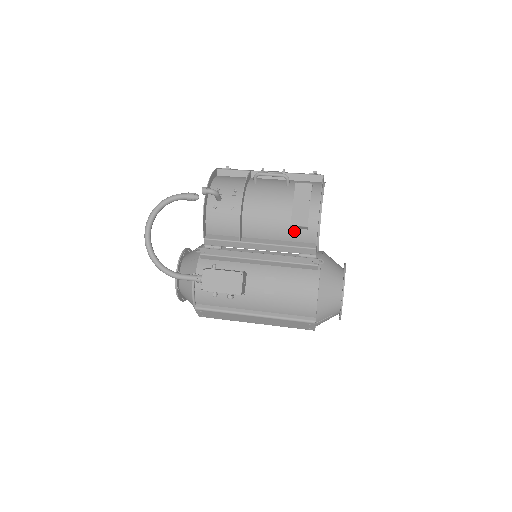
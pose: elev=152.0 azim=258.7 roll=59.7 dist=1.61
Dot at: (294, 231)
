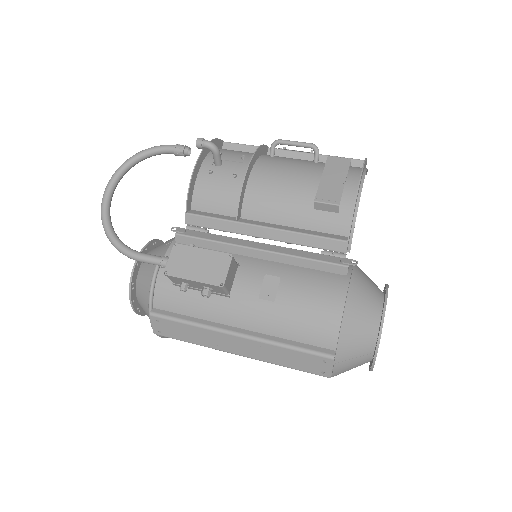
Dot at: (318, 214)
